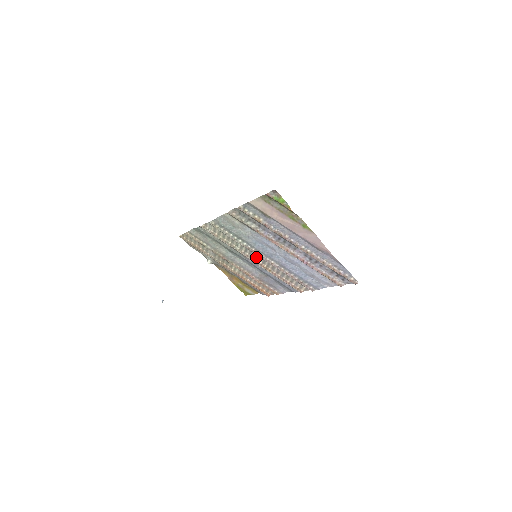
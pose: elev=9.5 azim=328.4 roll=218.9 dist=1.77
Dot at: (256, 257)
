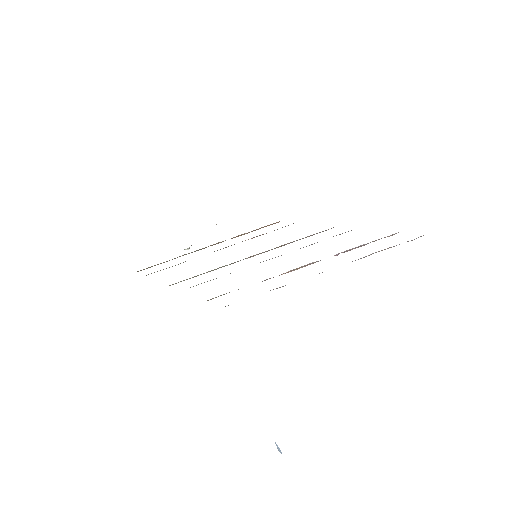
Dot at: occluded
